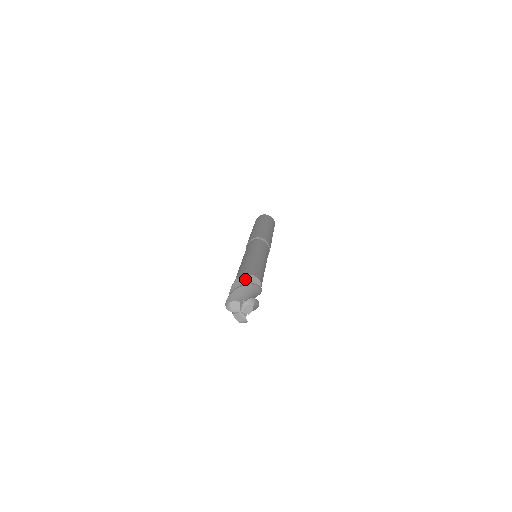
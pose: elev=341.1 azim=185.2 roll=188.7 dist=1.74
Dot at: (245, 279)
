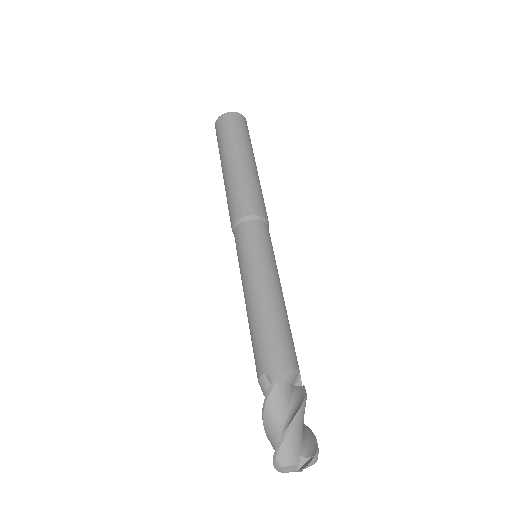
Dot at: (284, 386)
